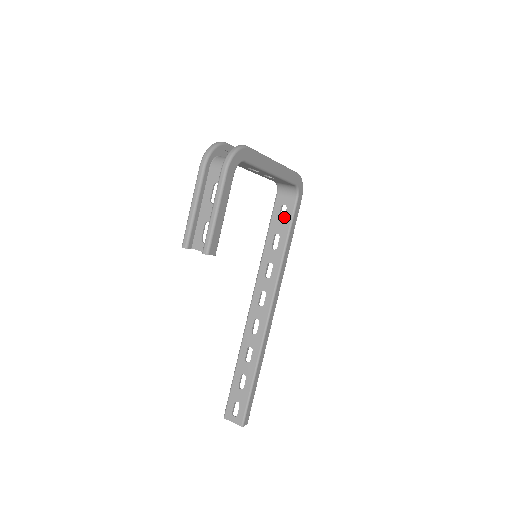
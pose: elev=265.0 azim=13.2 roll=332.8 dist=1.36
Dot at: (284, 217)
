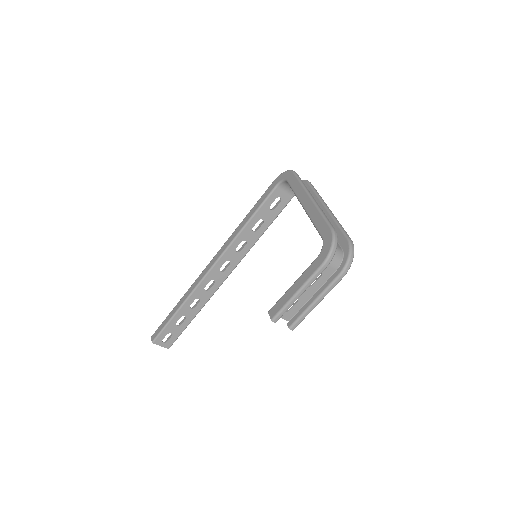
Dot at: (275, 208)
